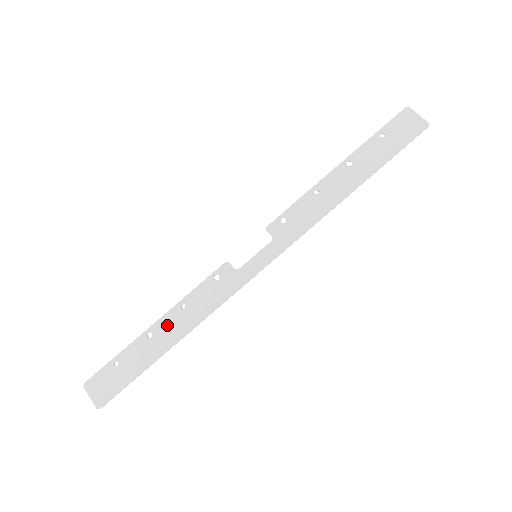
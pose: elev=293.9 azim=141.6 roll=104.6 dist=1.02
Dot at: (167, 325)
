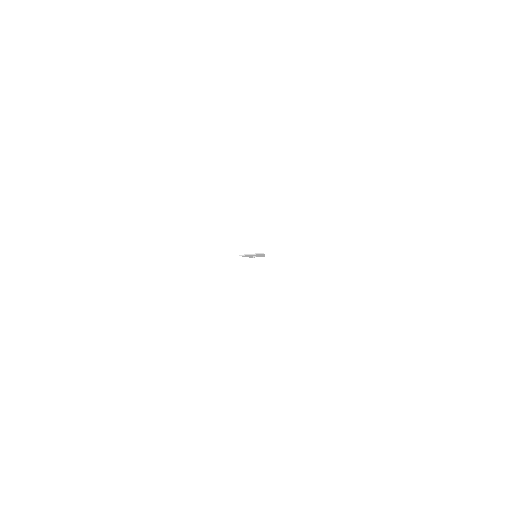
Dot at: occluded
